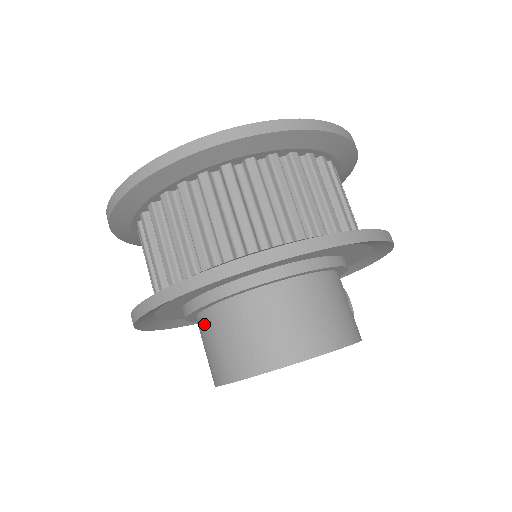
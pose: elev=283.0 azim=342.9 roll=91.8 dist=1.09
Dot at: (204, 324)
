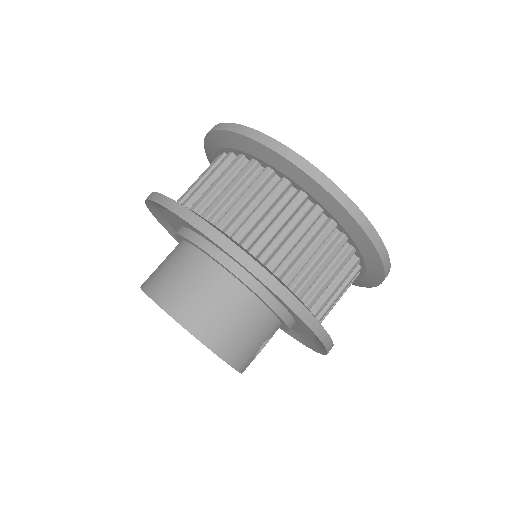
Dot at: (176, 248)
